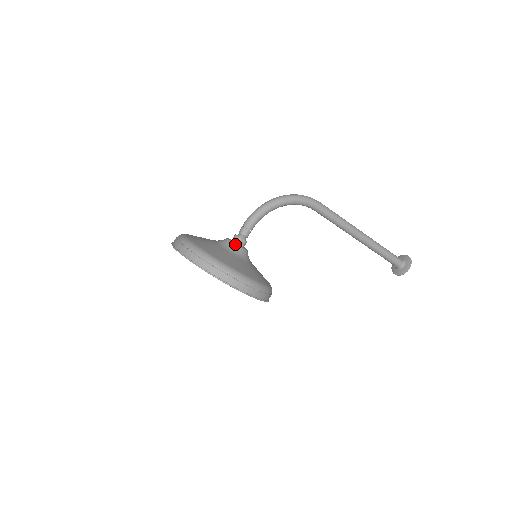
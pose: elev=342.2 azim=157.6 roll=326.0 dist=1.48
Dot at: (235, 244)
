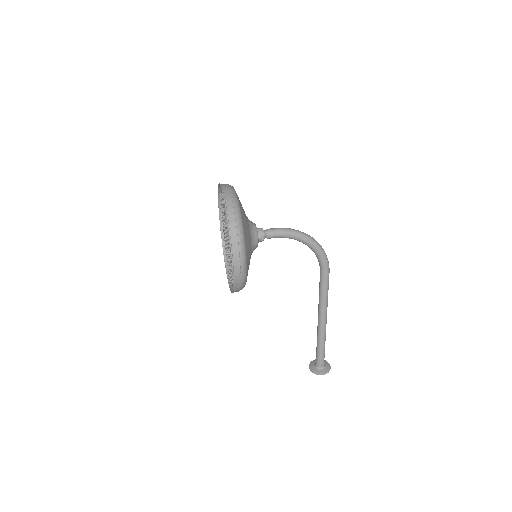
Dot at: (257, 233)
